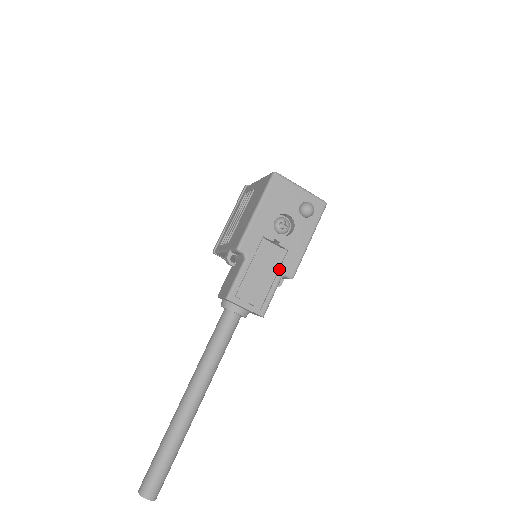
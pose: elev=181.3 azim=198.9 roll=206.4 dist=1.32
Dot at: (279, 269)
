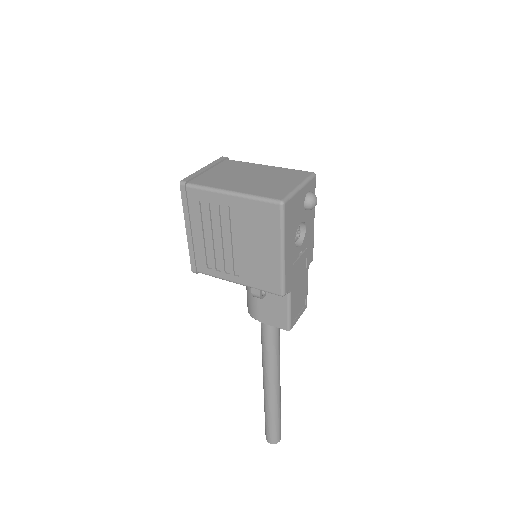
Dot at: (306, 267)
